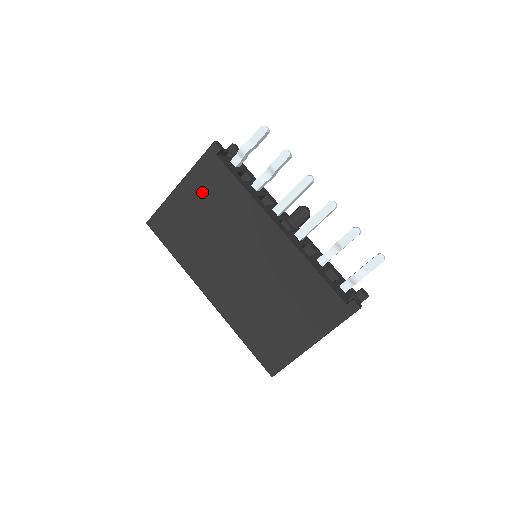
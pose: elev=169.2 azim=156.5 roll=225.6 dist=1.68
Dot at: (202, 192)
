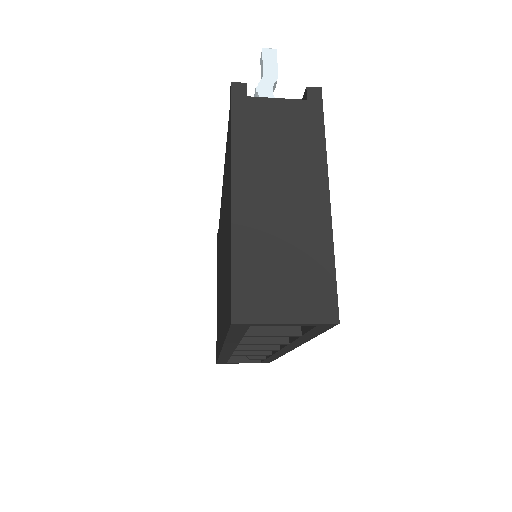
Dot at: occluded
